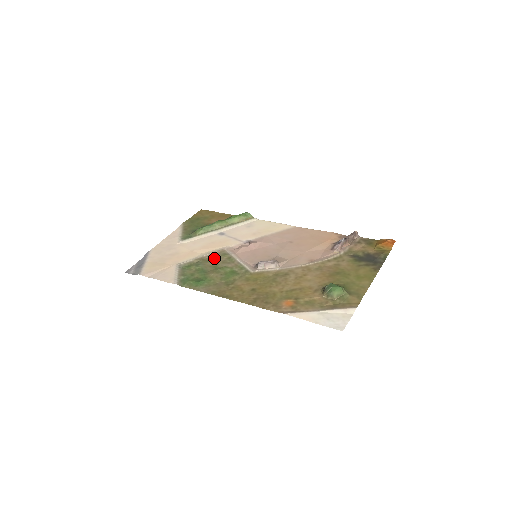
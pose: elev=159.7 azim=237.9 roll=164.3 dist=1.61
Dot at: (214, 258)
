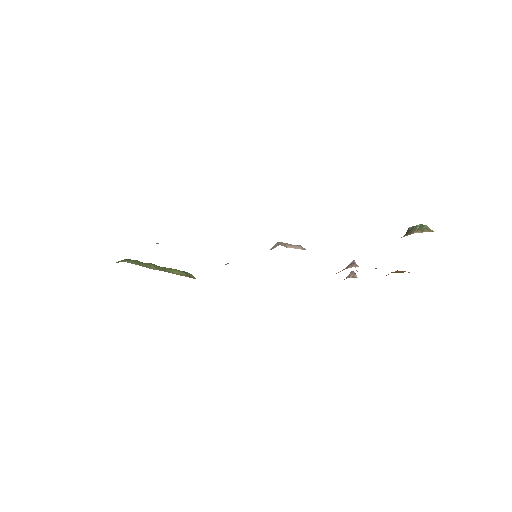
Dot at: occluded
